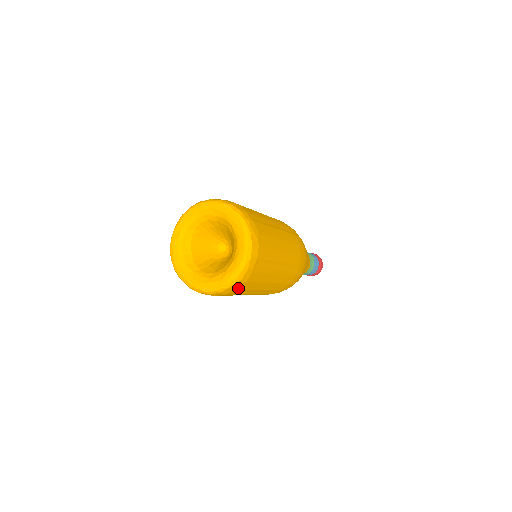
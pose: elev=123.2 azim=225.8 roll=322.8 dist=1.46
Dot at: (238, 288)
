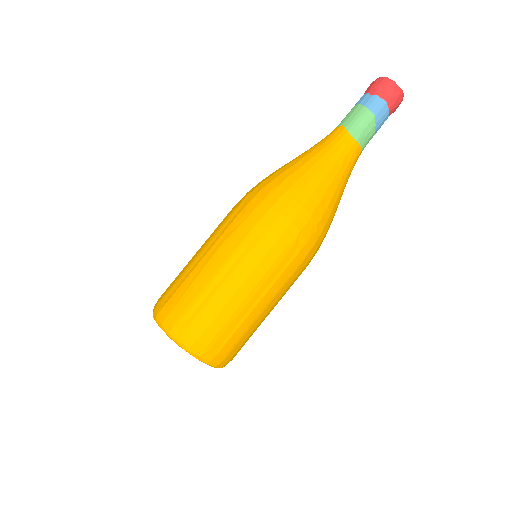
Dot at: occluded
